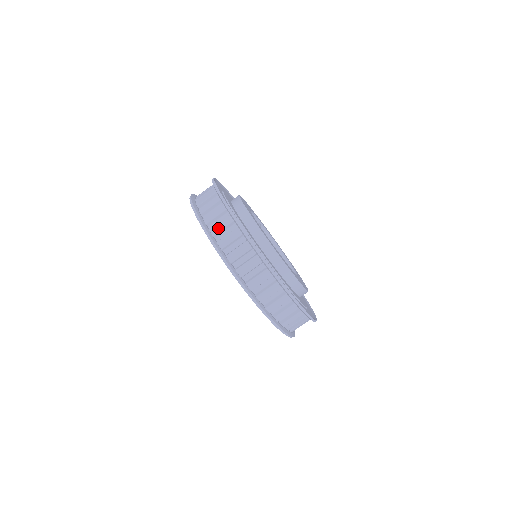
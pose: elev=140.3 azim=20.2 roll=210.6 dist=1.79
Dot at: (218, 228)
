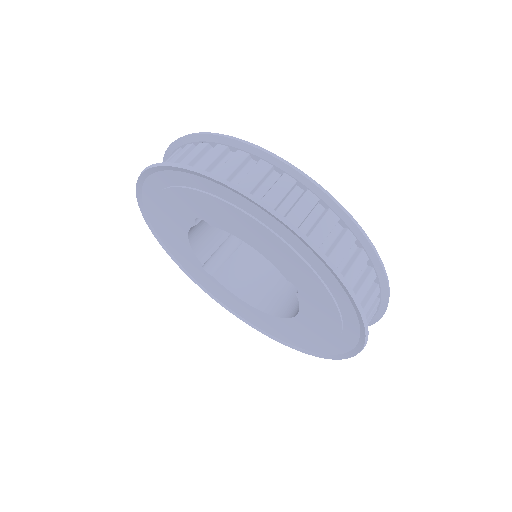
Dot at: (206, 162)
